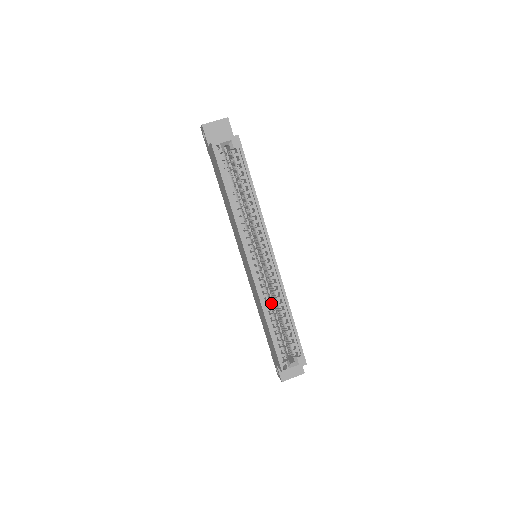
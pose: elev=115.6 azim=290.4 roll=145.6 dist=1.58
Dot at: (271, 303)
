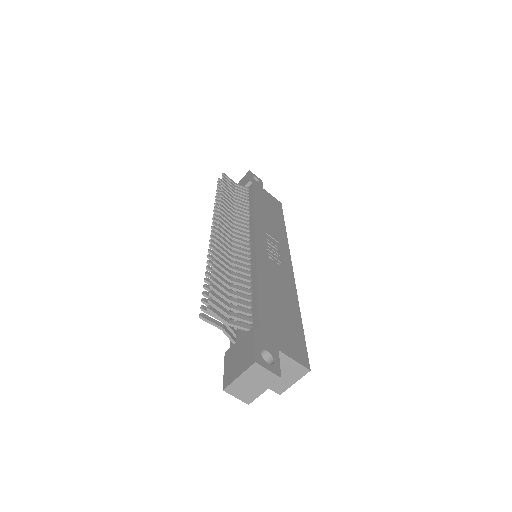
Dot at: occluded
